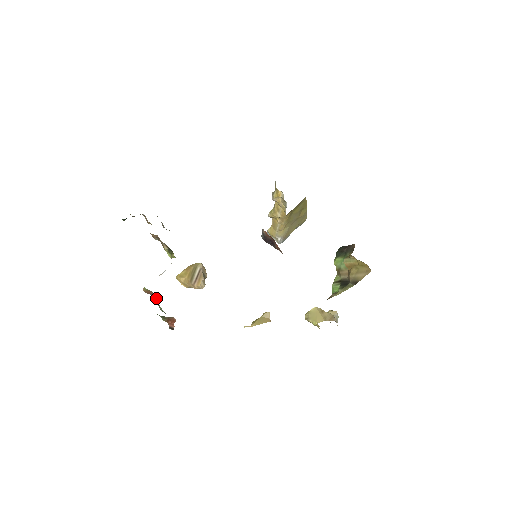
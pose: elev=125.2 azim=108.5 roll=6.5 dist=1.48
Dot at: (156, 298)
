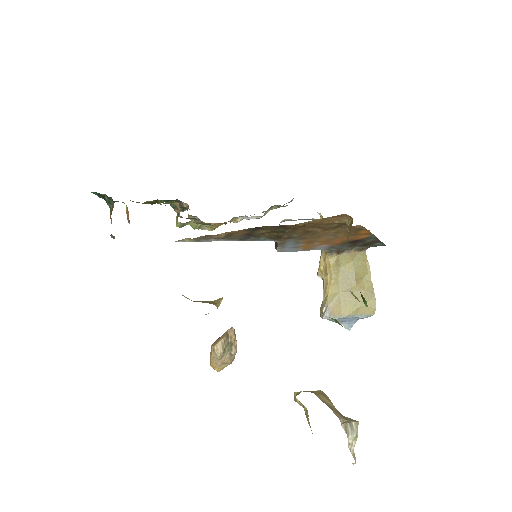
Dot at: occluded
